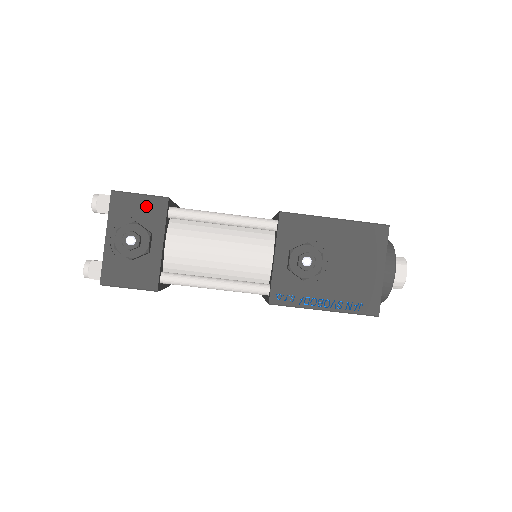
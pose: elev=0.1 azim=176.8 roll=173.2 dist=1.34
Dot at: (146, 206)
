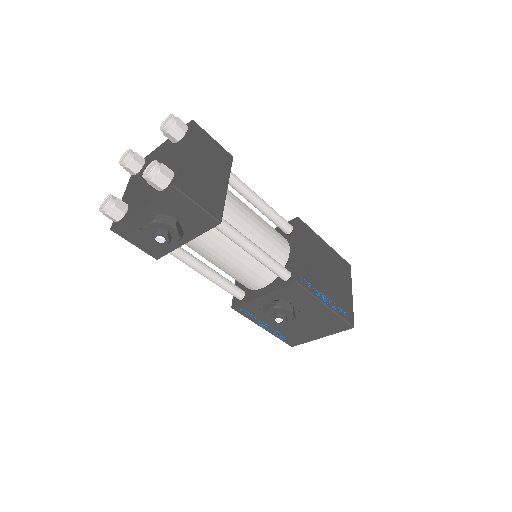
Dot at: (196, 215)
